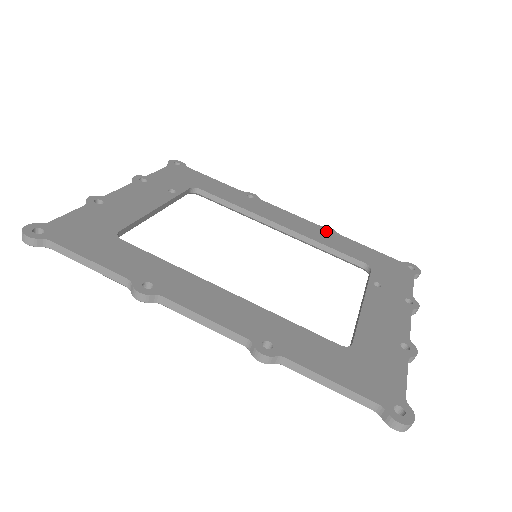
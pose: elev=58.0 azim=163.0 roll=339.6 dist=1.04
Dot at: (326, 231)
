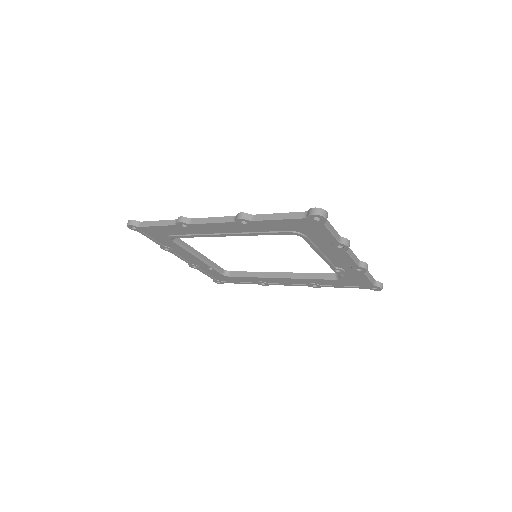
Dot at: occluded
